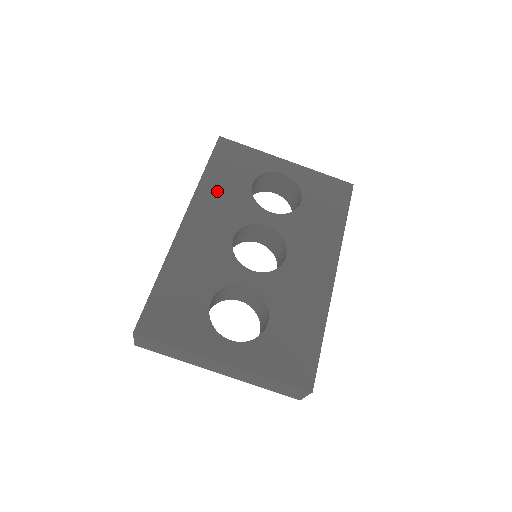
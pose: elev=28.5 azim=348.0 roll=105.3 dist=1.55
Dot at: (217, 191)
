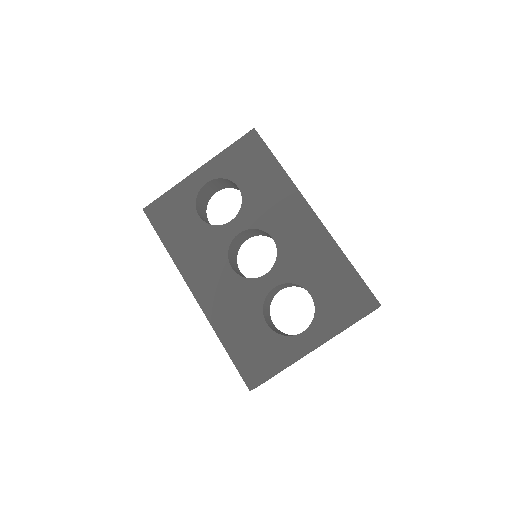
Dot at: (187, 249)
